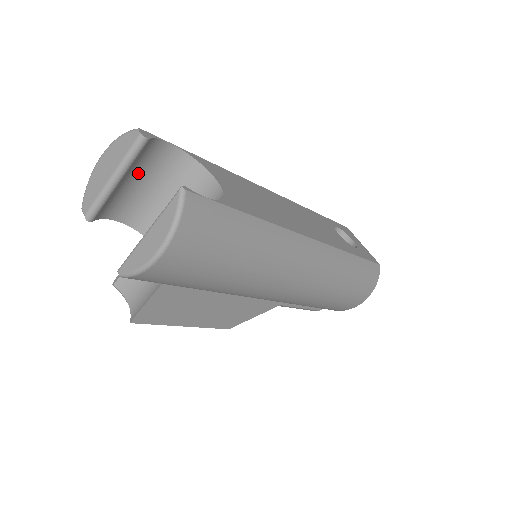
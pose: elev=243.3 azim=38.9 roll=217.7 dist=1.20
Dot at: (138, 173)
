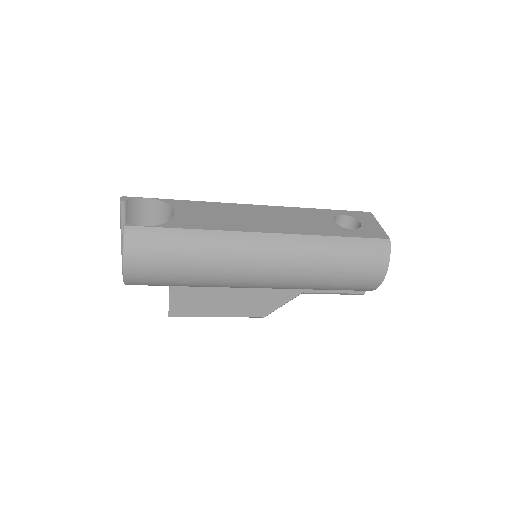
Dot at: (139, 221)
